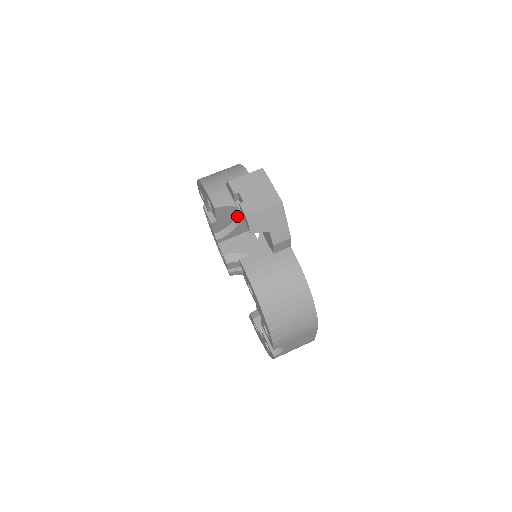
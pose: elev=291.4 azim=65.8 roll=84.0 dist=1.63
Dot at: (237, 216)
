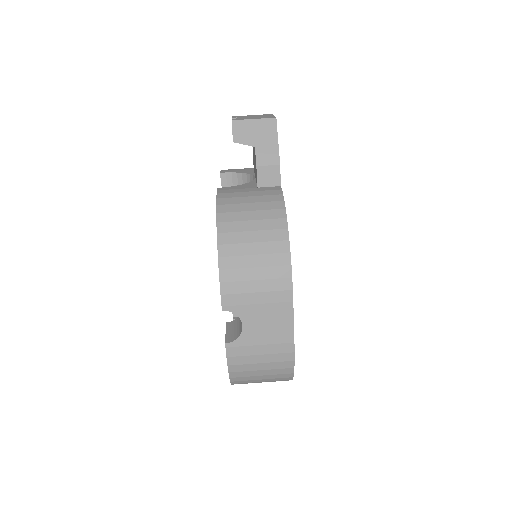
Dot at: occluded
